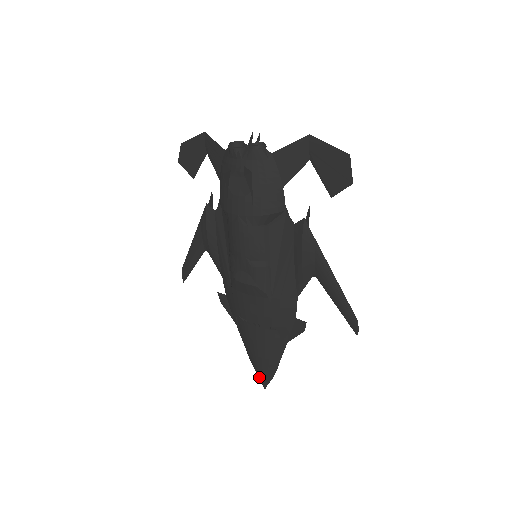
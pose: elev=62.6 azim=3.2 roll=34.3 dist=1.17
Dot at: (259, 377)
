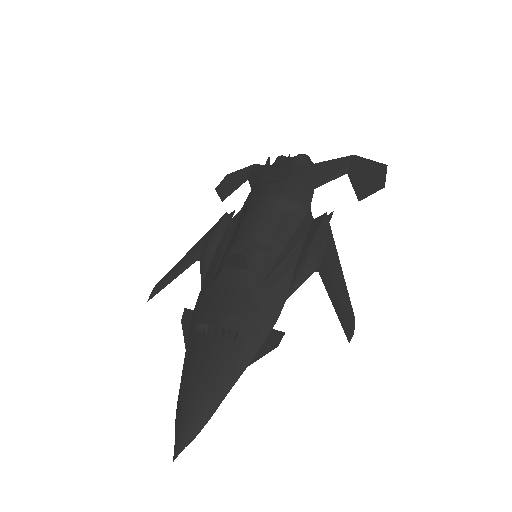
Dot at: (176, 435)
